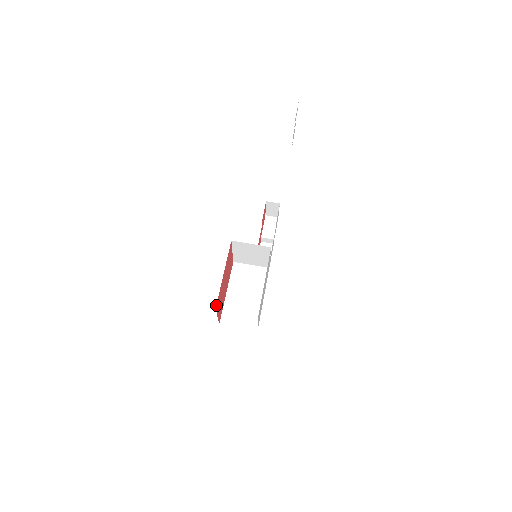
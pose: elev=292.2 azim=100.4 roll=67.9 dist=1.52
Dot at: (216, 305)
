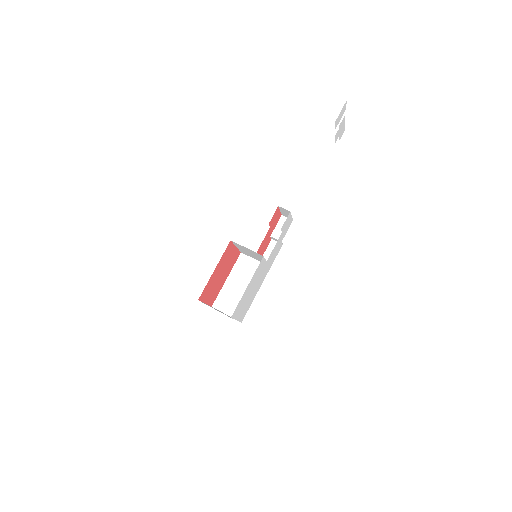
Dot at: (200, 297)
